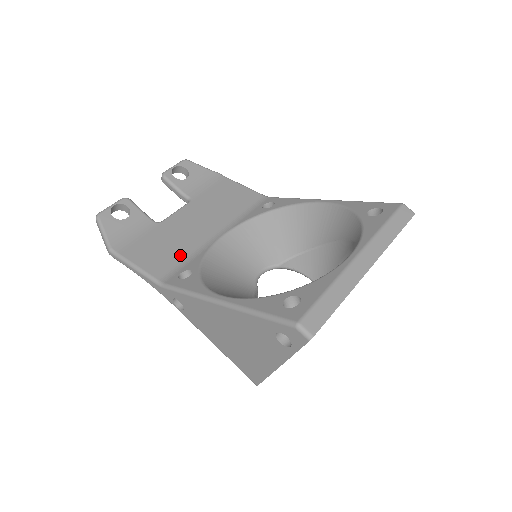
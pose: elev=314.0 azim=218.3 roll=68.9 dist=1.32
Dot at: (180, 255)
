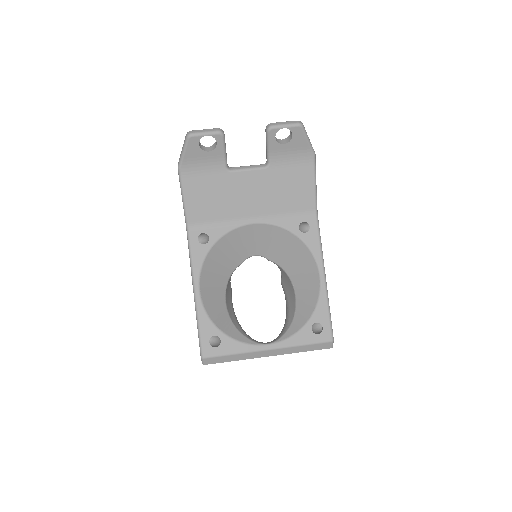
Dot at: (216, 215)
